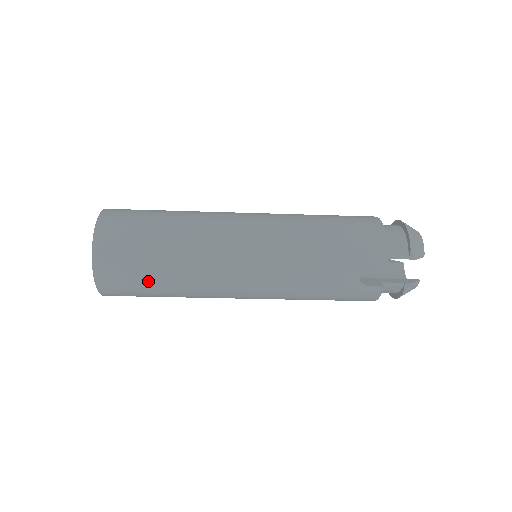
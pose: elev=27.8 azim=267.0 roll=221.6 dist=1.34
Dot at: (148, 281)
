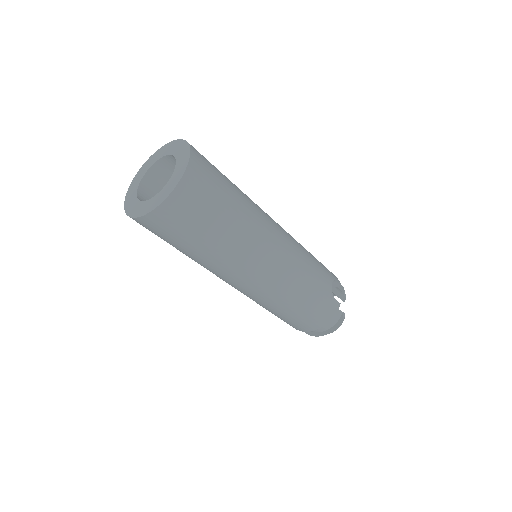
Dot at: (222, 204)
